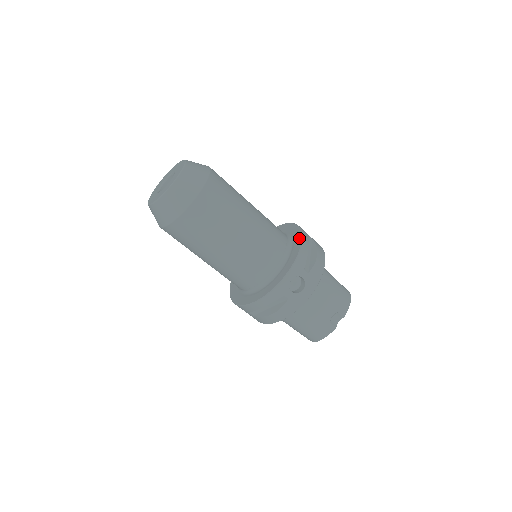
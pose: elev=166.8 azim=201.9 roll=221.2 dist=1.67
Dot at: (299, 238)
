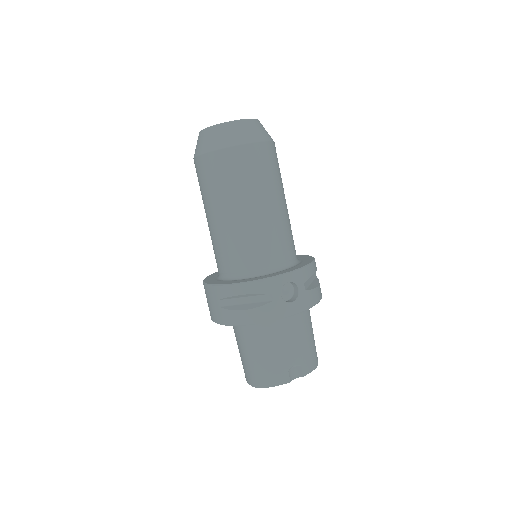
Dot at: (310, 259)
